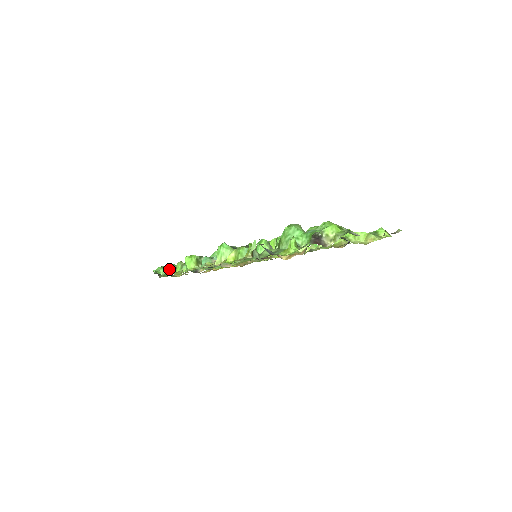
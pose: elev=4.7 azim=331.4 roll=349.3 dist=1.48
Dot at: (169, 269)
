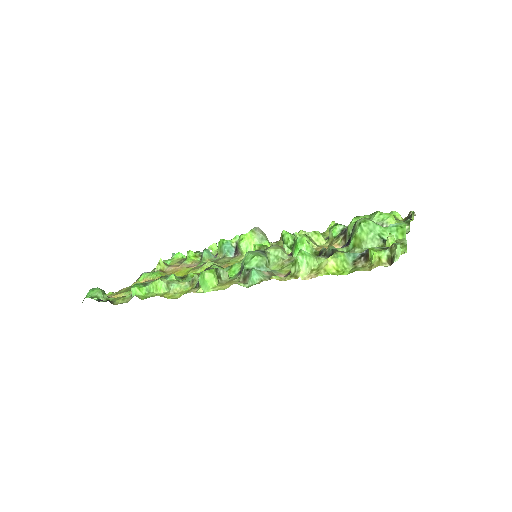
Dot at: (140, 291)
